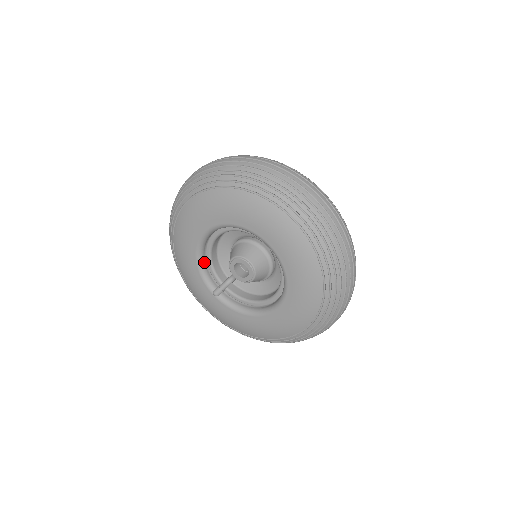
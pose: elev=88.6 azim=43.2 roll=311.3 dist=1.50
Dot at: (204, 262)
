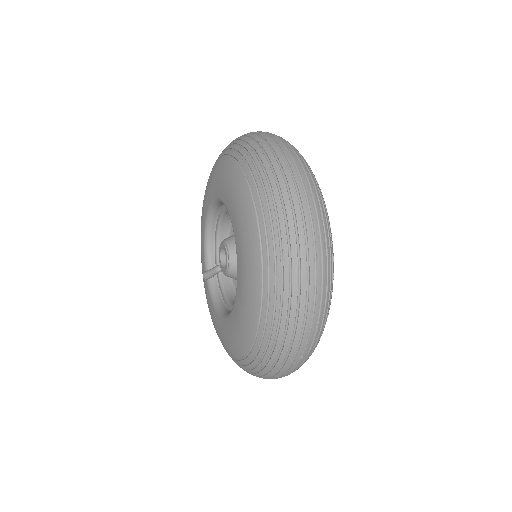
Dot at: (211, 239)
